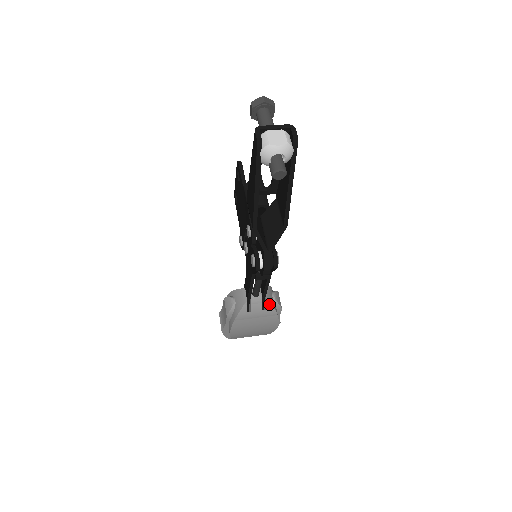
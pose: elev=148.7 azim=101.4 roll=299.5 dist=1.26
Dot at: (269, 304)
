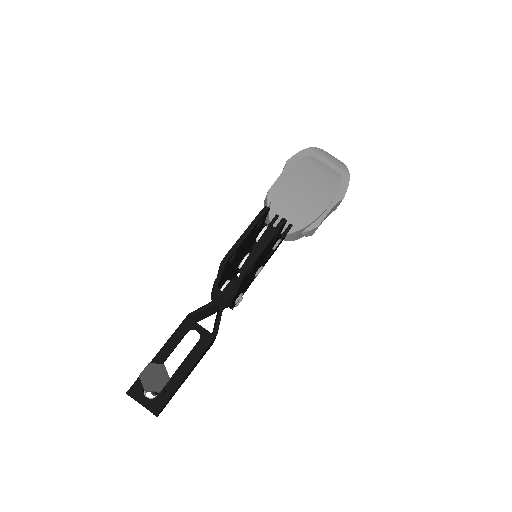
Dot at: (288, 240)
